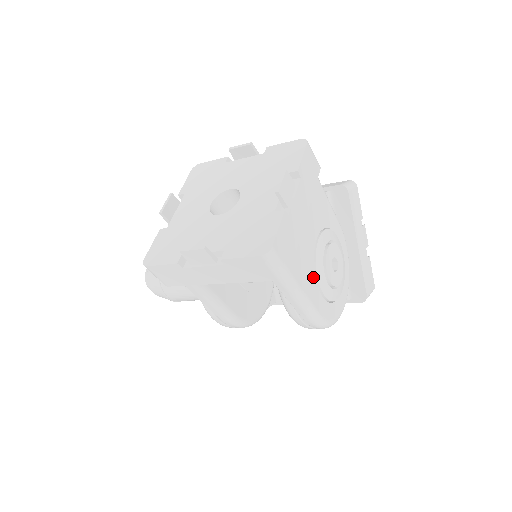
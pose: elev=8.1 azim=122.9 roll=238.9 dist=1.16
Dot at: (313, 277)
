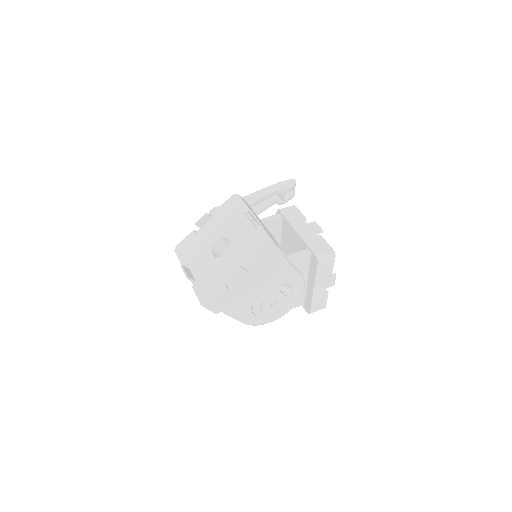
Dot at: (249, 308)
